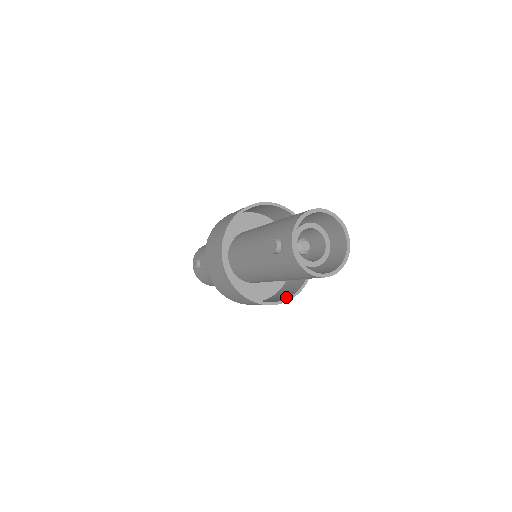
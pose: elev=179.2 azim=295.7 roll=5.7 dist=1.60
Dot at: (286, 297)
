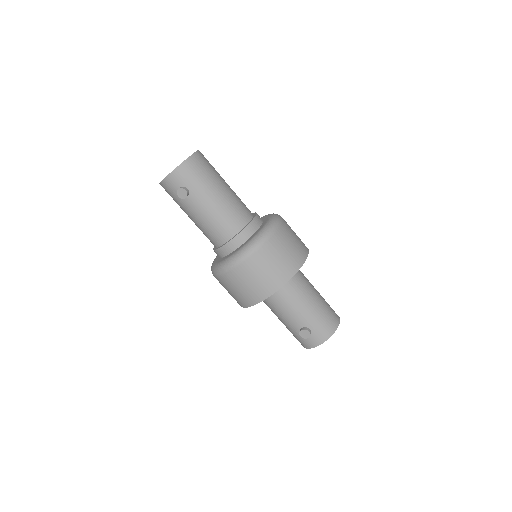
Dot at: occluded
